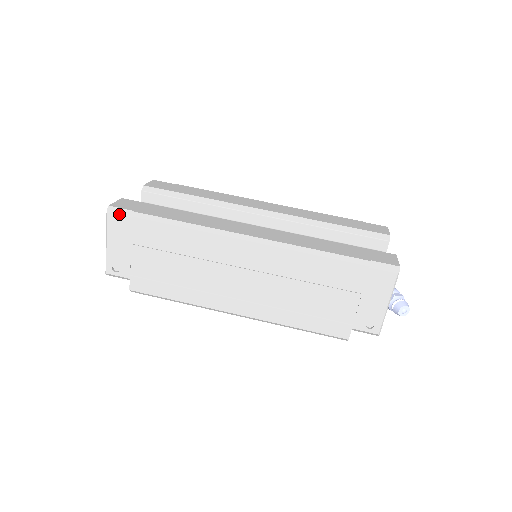
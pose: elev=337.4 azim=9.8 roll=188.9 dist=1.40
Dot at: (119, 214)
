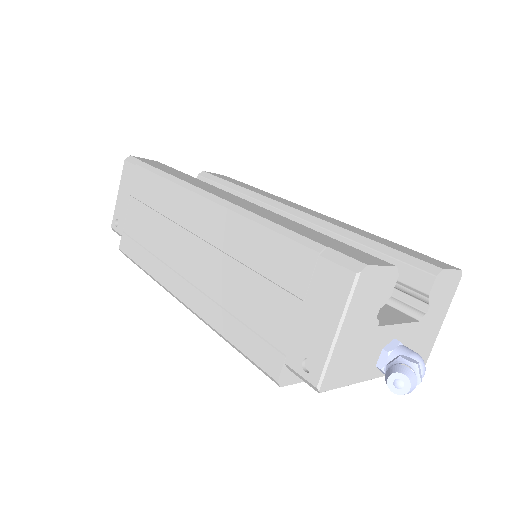
Dot at: (131, 162)
